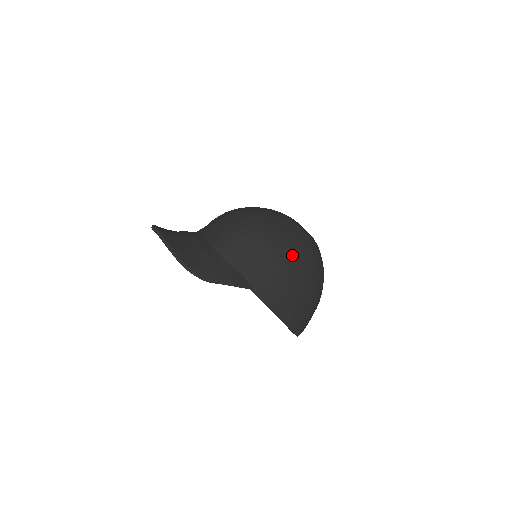
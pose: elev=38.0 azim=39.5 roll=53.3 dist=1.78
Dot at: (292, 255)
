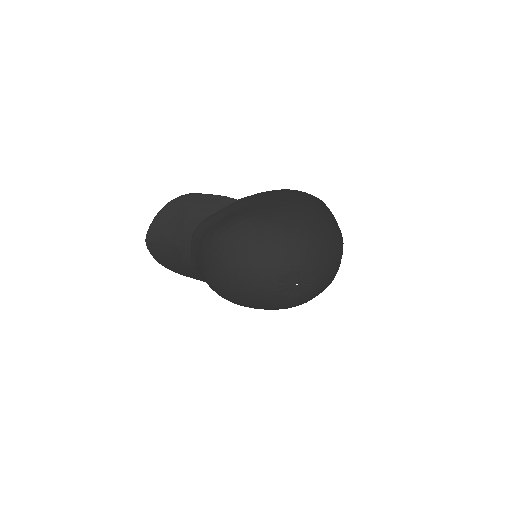
Dot at: occluded
